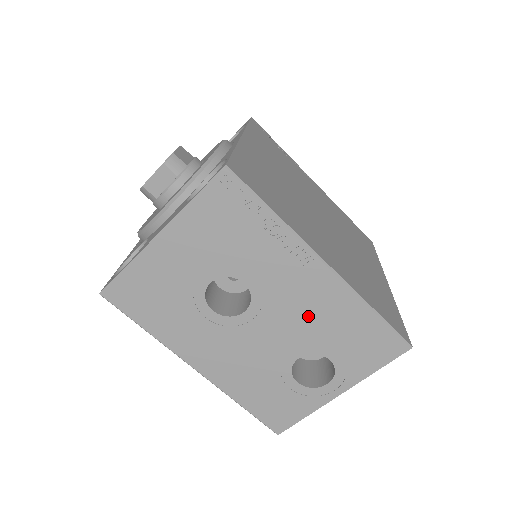
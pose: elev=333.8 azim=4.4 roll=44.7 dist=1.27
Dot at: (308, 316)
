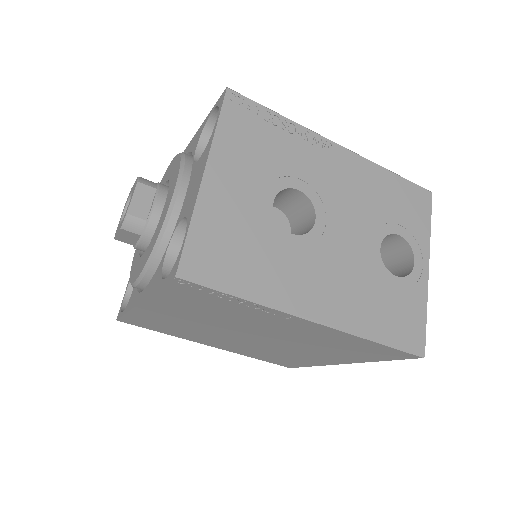
Dot at: (359, 199)
